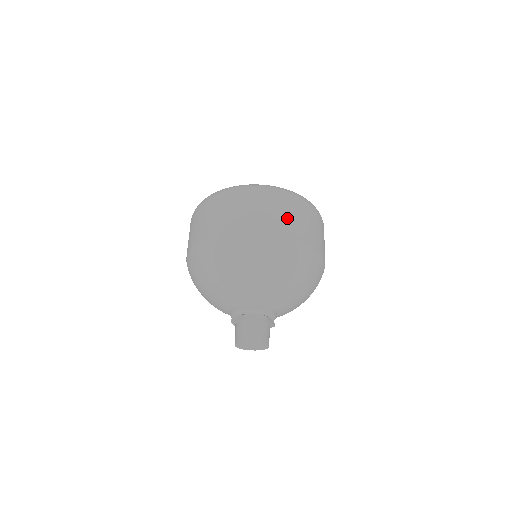
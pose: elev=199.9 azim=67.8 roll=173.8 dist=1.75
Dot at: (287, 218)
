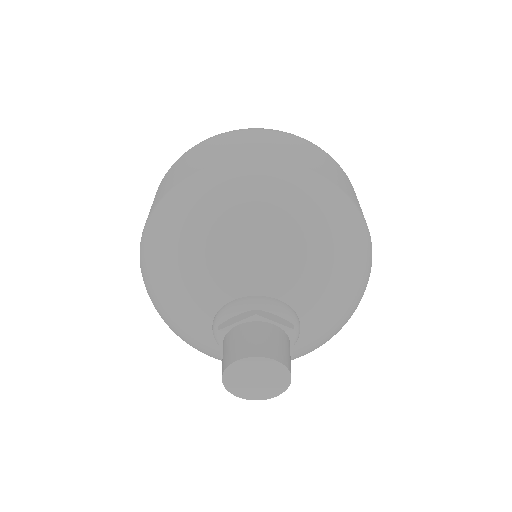
Dot at: (341, 178)
